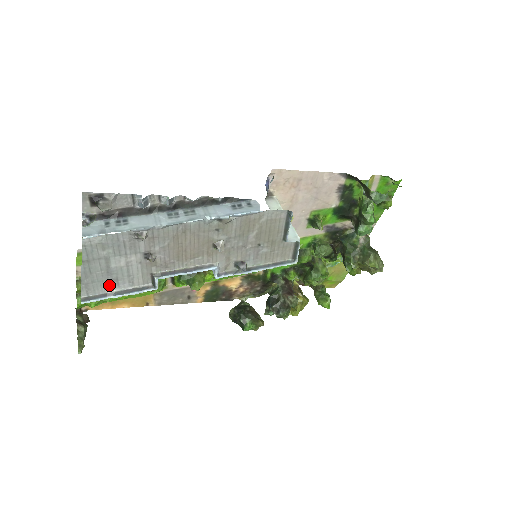
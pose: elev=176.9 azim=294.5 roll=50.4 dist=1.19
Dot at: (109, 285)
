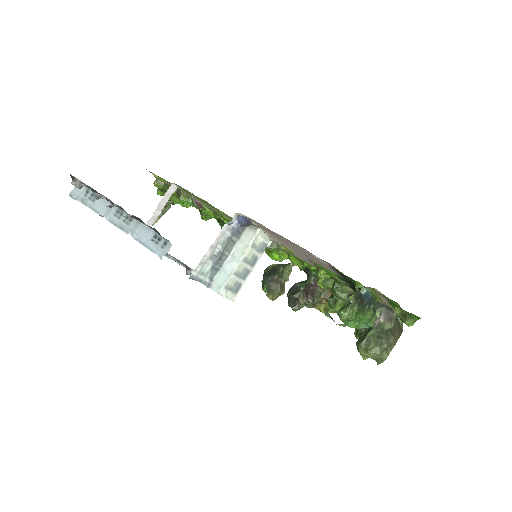
Dot at: occluded
